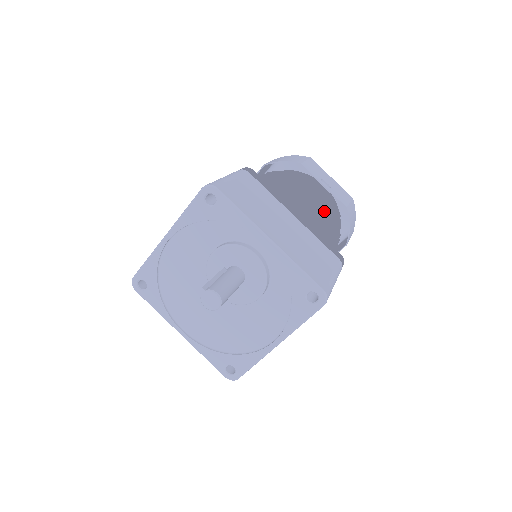
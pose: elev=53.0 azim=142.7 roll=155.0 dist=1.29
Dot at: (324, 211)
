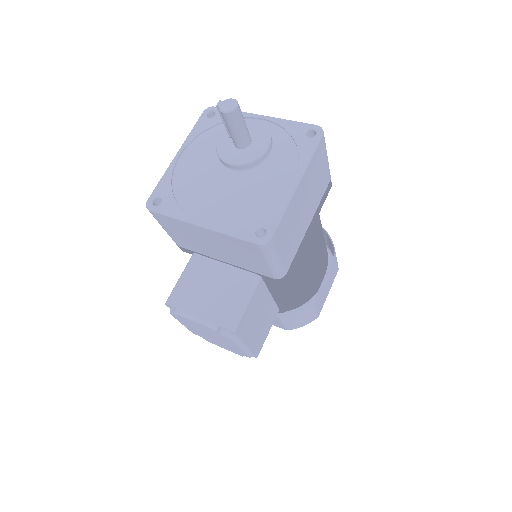
Dot at: occluded
